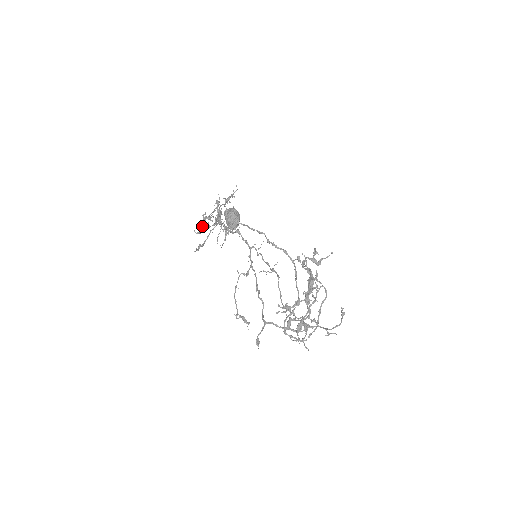
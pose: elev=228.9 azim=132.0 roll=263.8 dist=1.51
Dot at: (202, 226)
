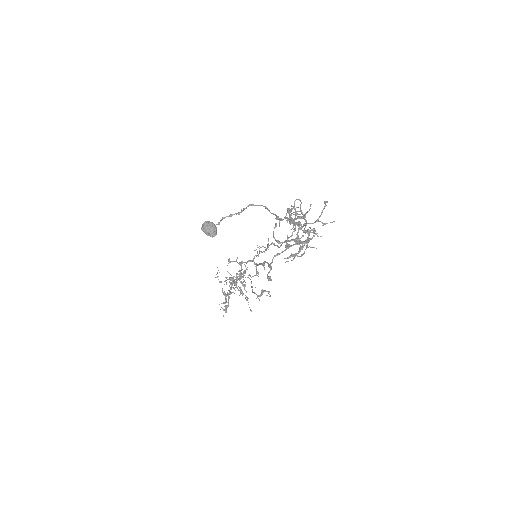
Dot at: (226, 301)
